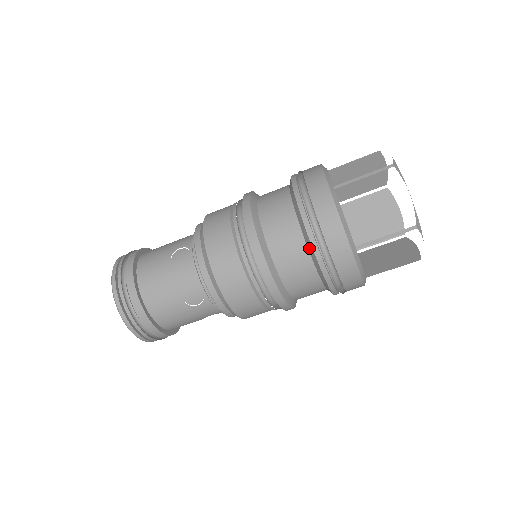
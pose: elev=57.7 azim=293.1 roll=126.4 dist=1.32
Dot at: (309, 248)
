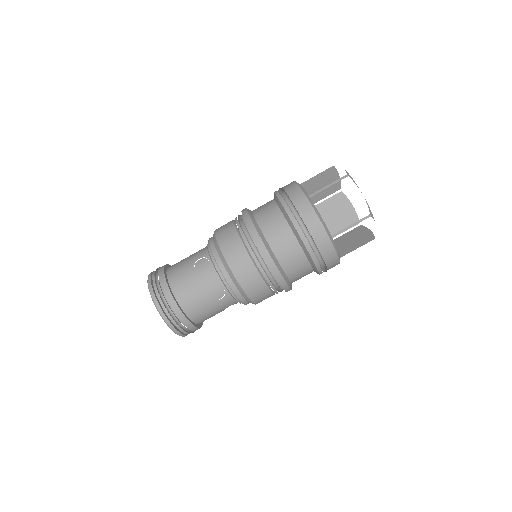
Dot at: (278, 204)
